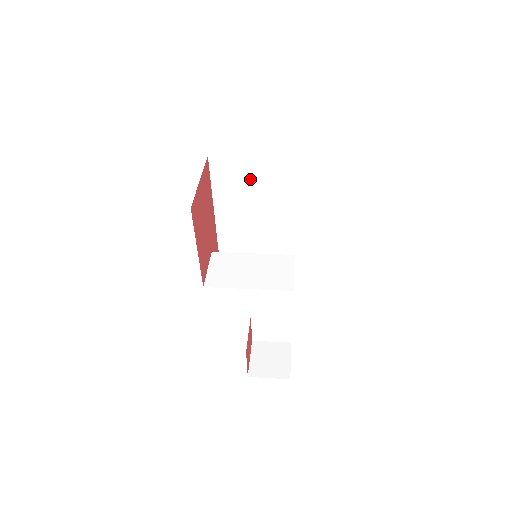
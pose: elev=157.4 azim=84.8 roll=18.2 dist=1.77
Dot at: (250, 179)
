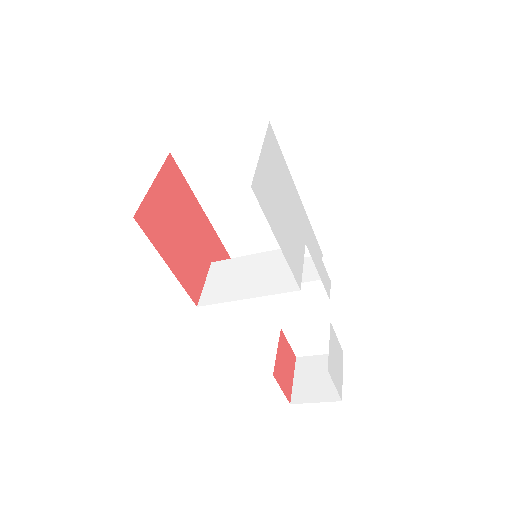
Dot at: (227, 165)
